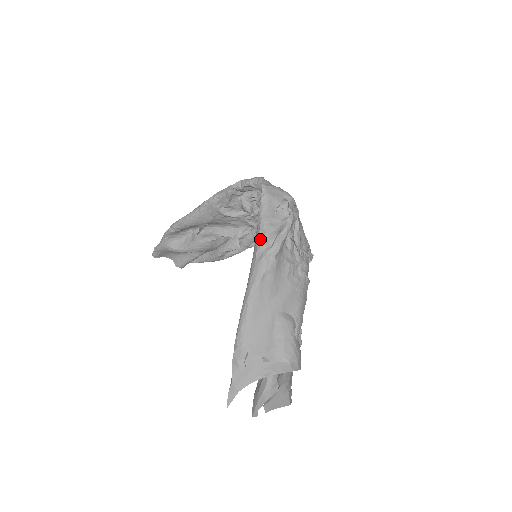
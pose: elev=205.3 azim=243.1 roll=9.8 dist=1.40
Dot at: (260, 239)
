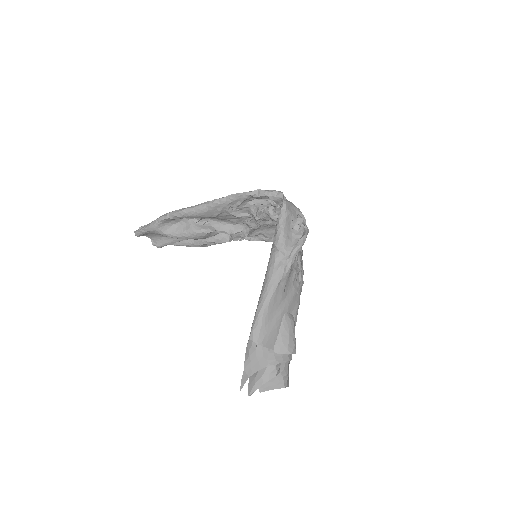
Dot at: (279, 249)
